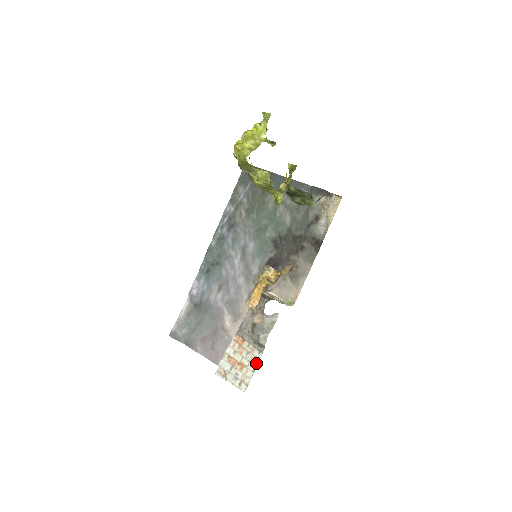
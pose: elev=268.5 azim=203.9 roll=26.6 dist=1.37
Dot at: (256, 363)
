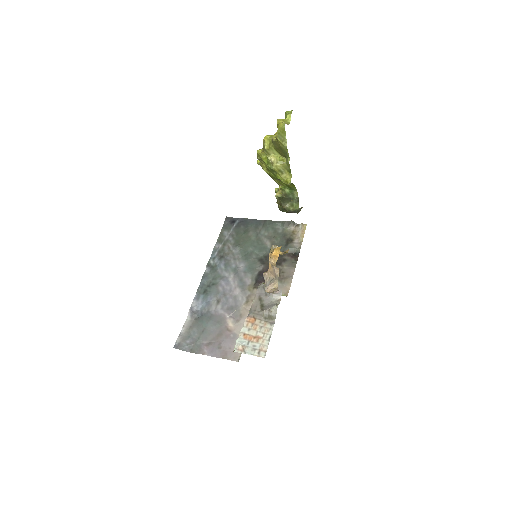
Dot at: (270, 333)
